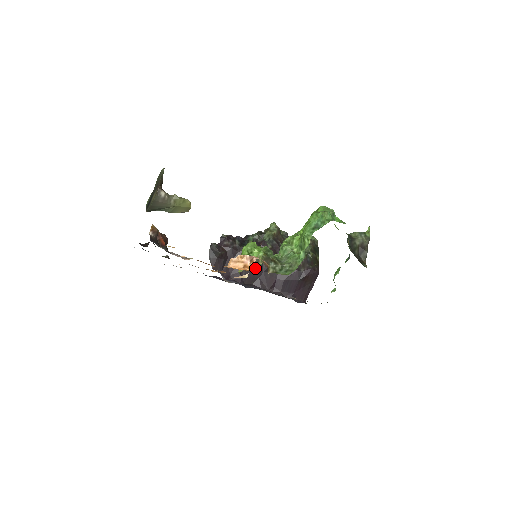
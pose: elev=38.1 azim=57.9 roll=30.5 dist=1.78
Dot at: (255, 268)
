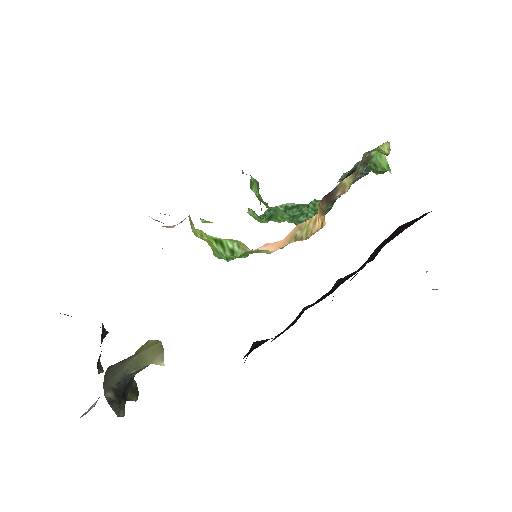
Dot at: occluded
